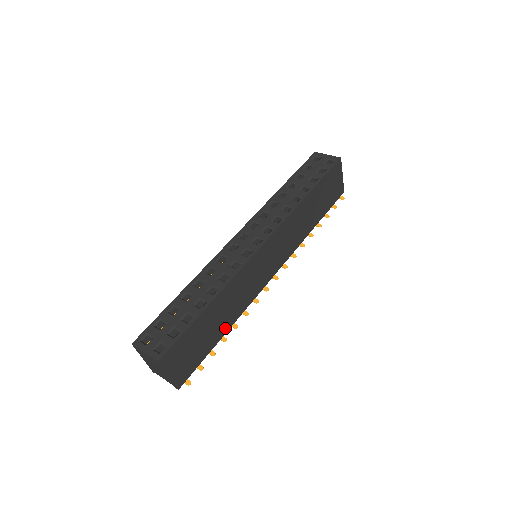
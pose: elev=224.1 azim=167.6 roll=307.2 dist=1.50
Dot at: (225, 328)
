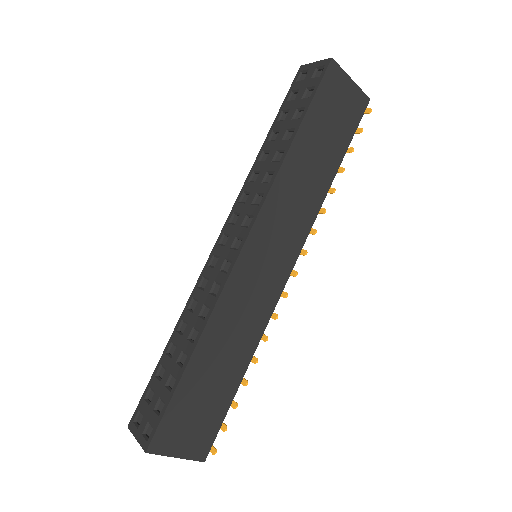
Dot at: (240, 368)
